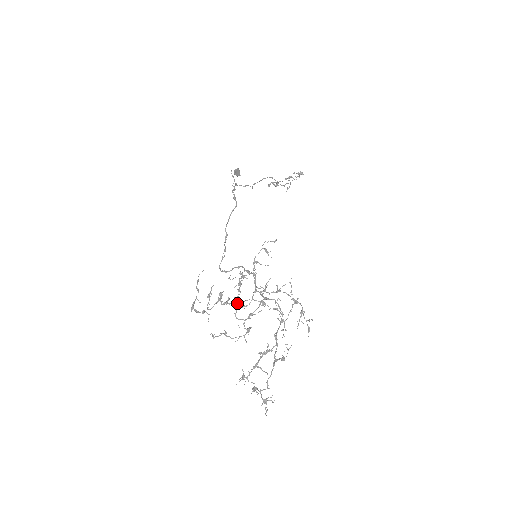
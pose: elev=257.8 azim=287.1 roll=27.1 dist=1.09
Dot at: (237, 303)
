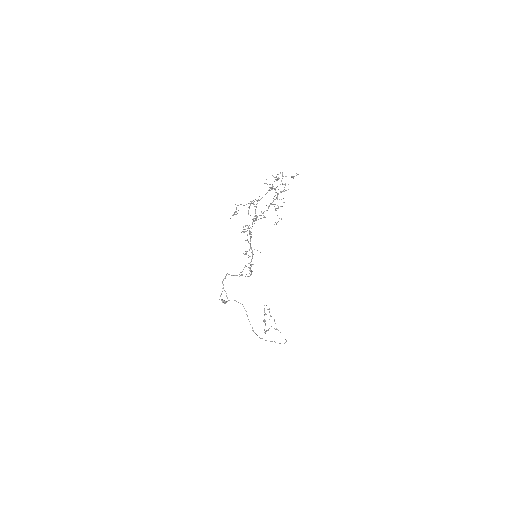
Dot at: occluded
